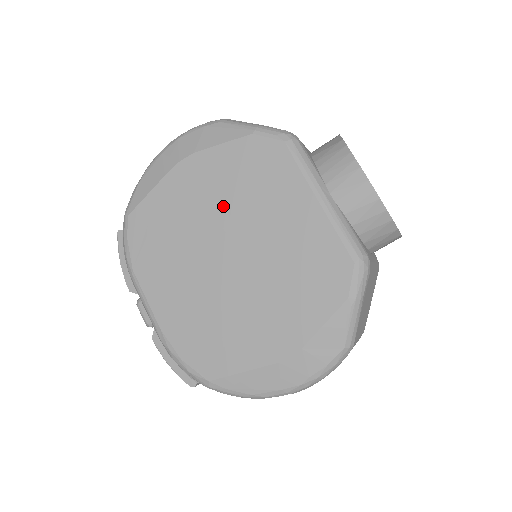
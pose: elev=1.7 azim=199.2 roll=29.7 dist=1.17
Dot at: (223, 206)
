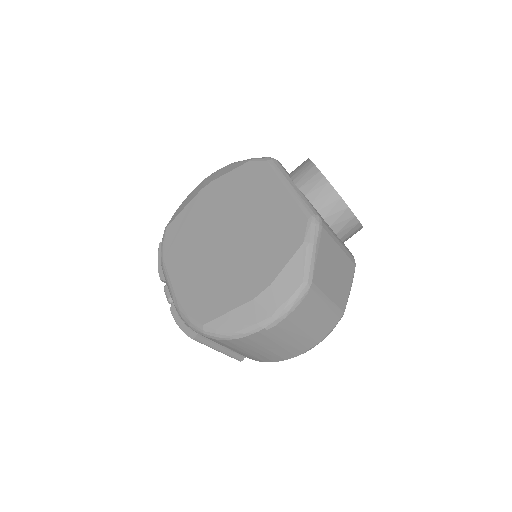
Dot at: (226, 206)
